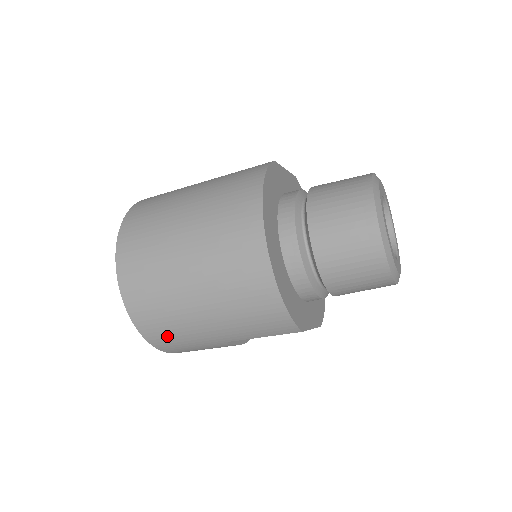
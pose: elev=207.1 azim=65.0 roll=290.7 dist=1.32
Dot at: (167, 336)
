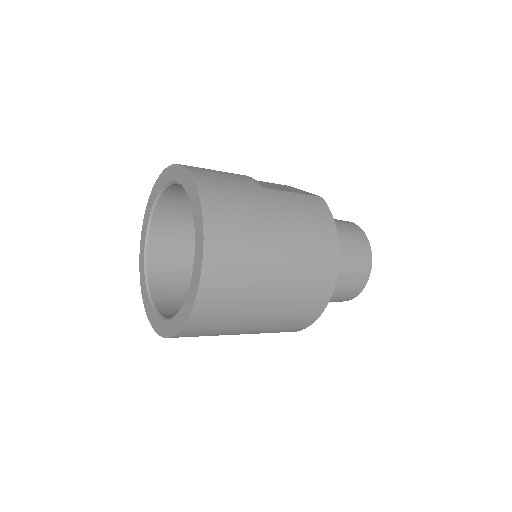
Dot at: (199, 334)
